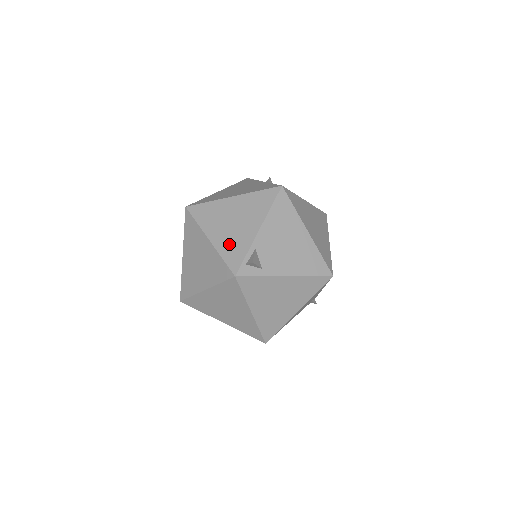
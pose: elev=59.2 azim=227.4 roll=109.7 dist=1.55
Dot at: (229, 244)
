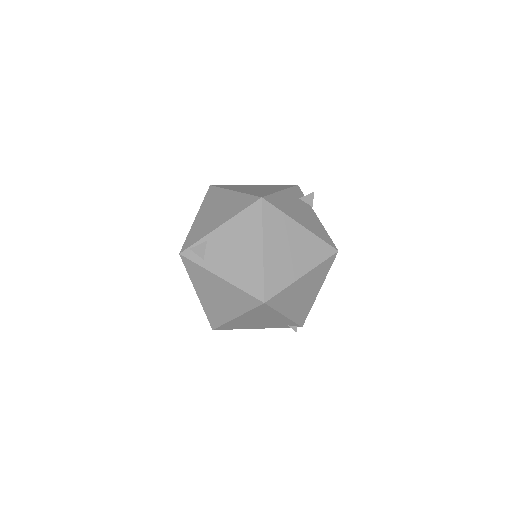
Dot at: (199, 227)
